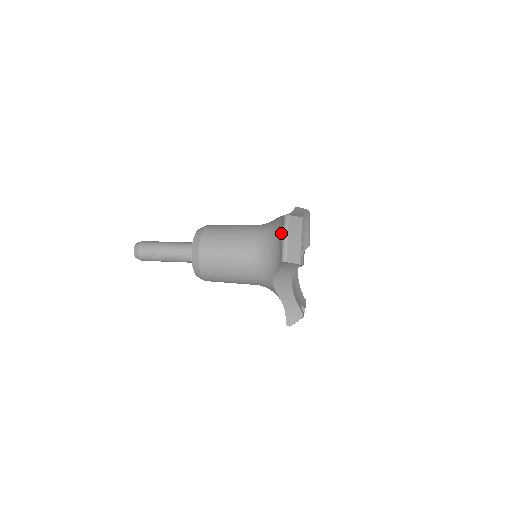
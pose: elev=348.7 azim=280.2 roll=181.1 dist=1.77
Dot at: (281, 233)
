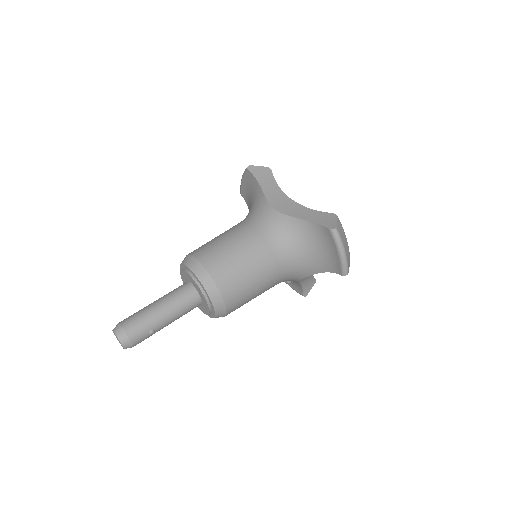
Dot at: (317, 241)
